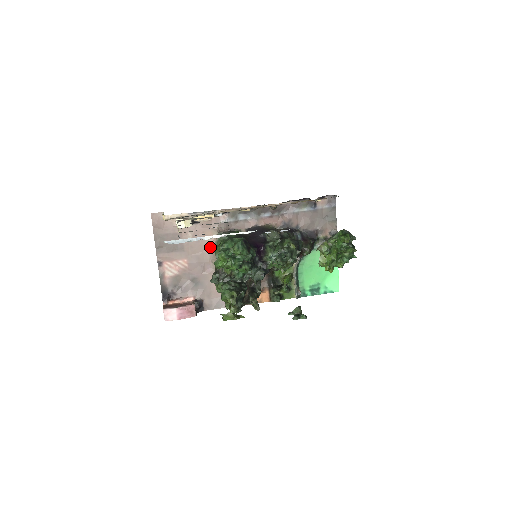
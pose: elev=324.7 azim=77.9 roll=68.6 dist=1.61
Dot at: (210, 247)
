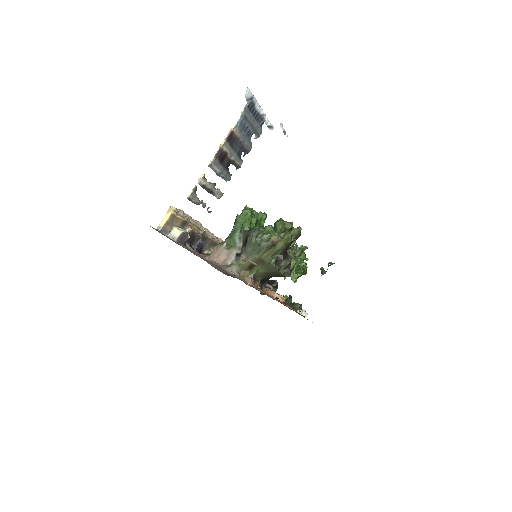
Dot at: (213, 263)
